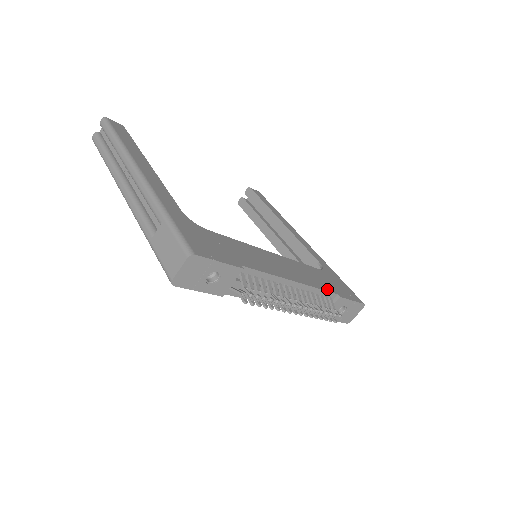
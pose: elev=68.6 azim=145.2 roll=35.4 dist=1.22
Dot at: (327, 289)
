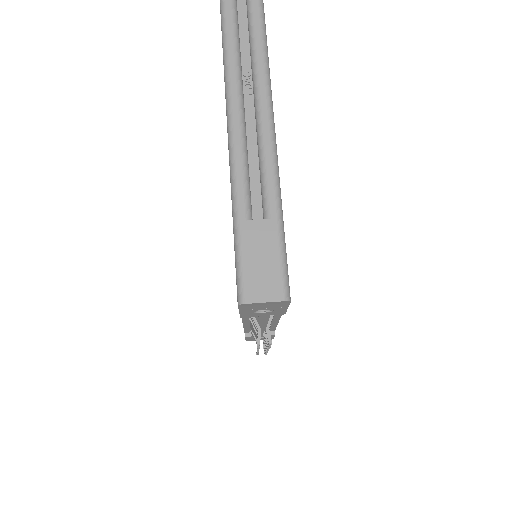
Dot at: occluded
